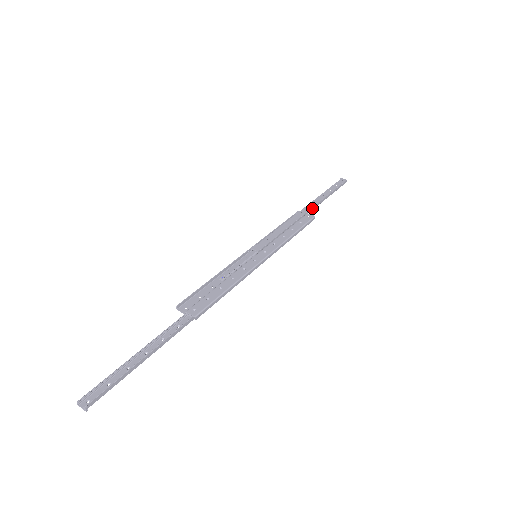
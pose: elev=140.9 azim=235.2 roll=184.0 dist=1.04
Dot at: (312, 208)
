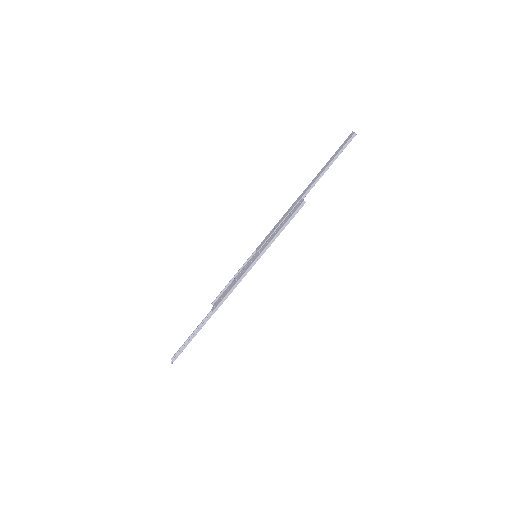
Dot at: (308, 190)
